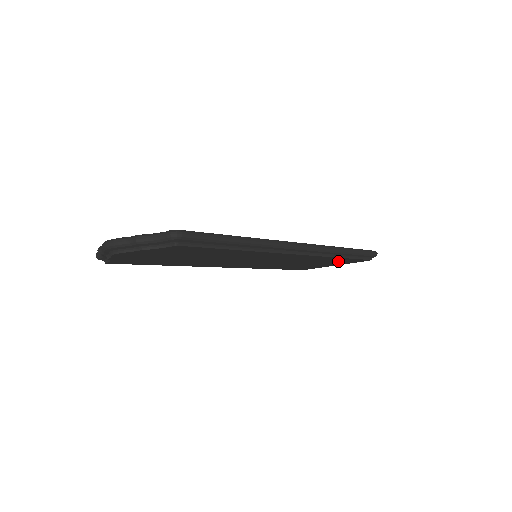
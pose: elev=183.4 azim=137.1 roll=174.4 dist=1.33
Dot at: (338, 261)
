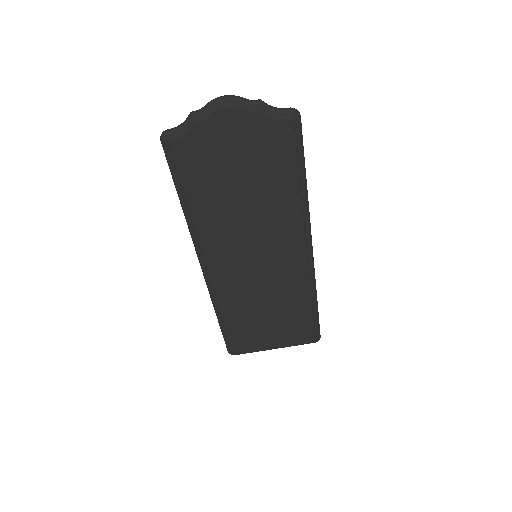
Dot at: (295, 324)
